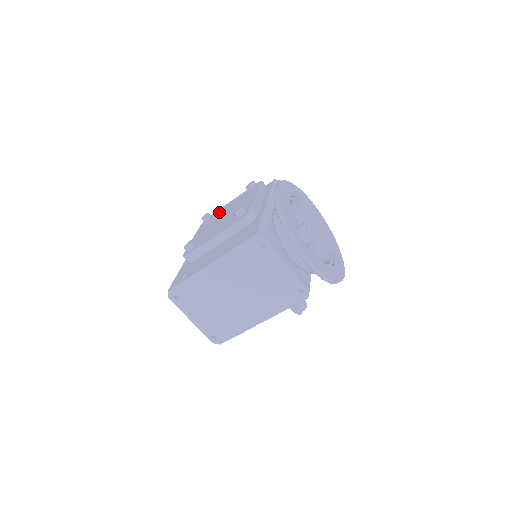
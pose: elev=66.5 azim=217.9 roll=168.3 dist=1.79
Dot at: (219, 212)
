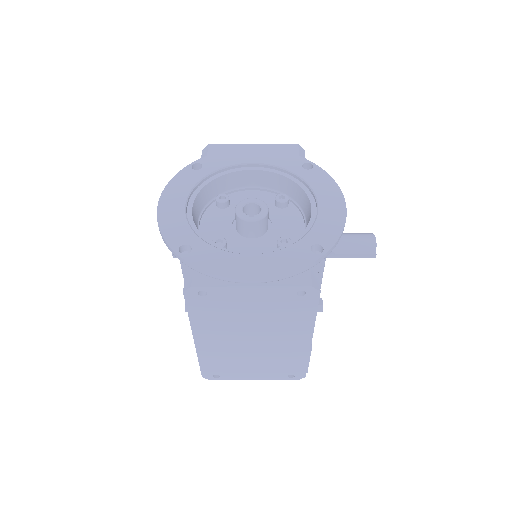
Dot at: occluded
